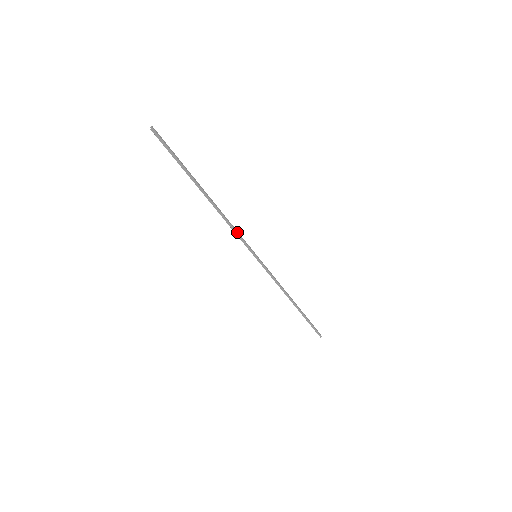
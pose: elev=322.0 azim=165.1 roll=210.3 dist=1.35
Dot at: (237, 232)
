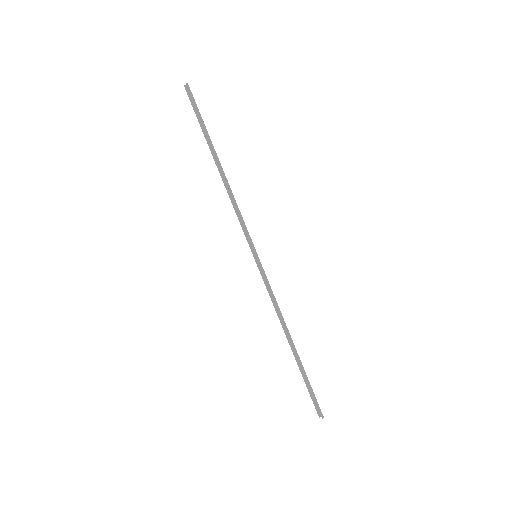
Dot at: (241, 216)
